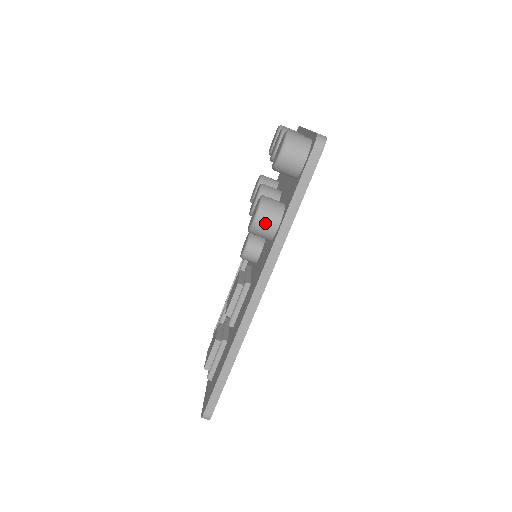
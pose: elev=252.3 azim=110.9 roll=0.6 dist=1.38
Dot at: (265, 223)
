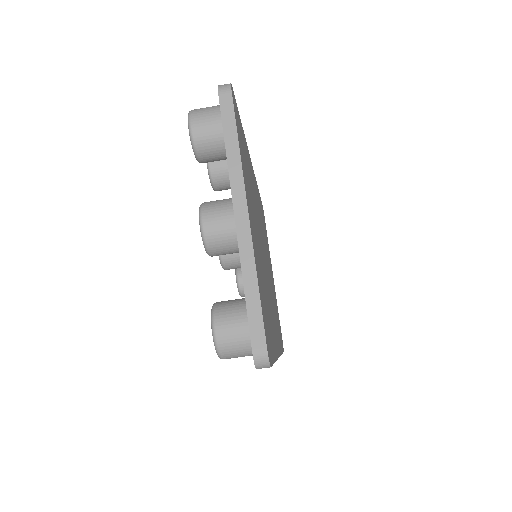
Dot at: occluded
